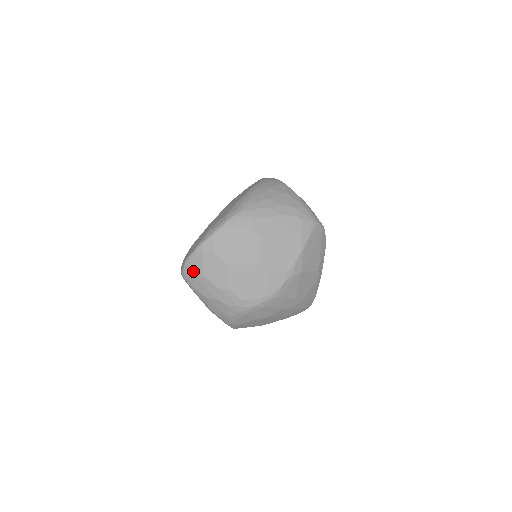
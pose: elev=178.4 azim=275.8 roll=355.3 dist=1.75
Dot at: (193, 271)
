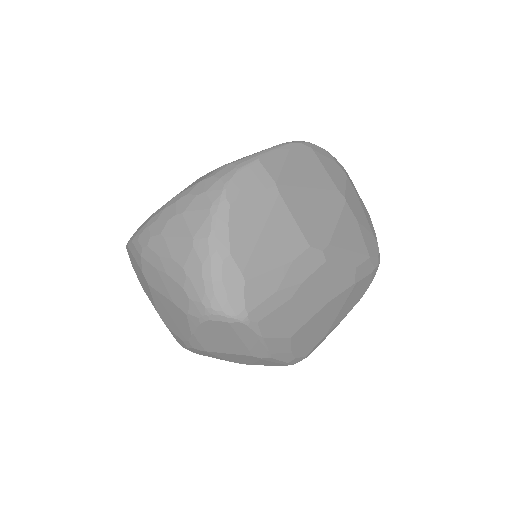
Dot at: occluded
